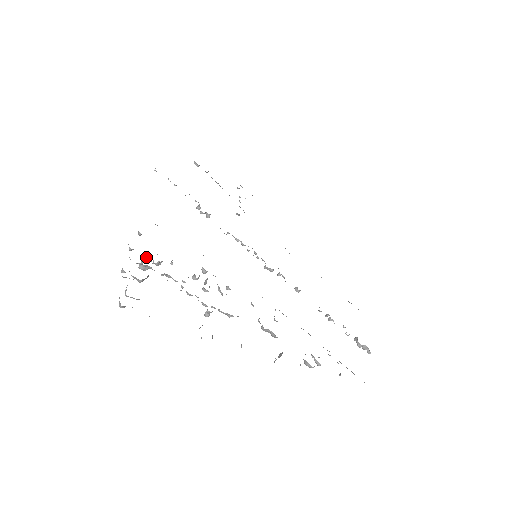
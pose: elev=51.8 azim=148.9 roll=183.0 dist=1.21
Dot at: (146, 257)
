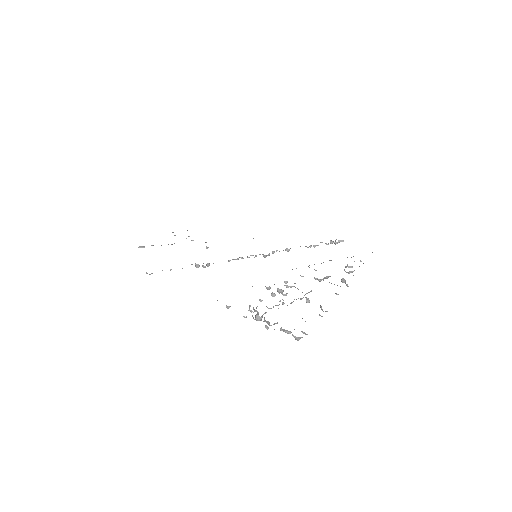
Dot at: (256, 311)
